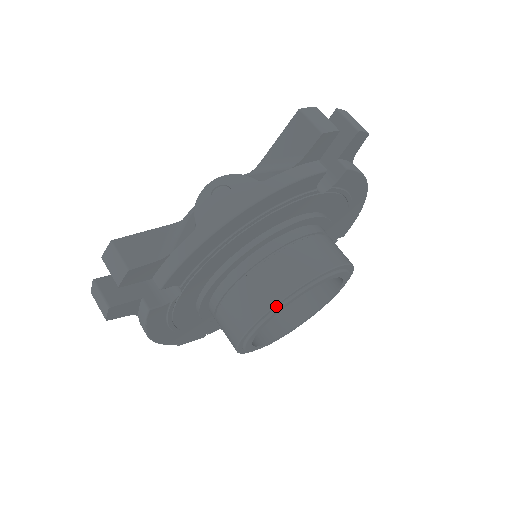
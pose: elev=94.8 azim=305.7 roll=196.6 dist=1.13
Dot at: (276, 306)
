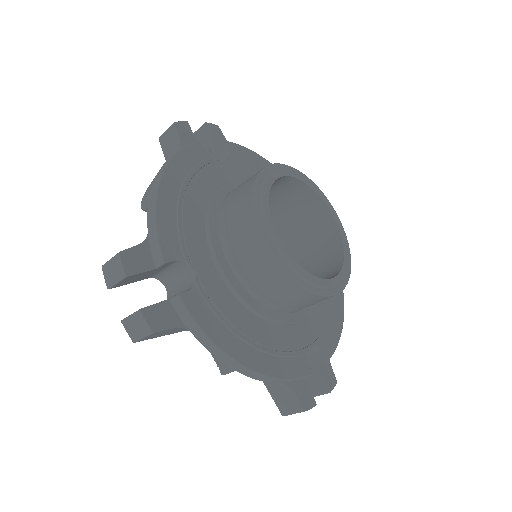
Dot at: (257, 200)
